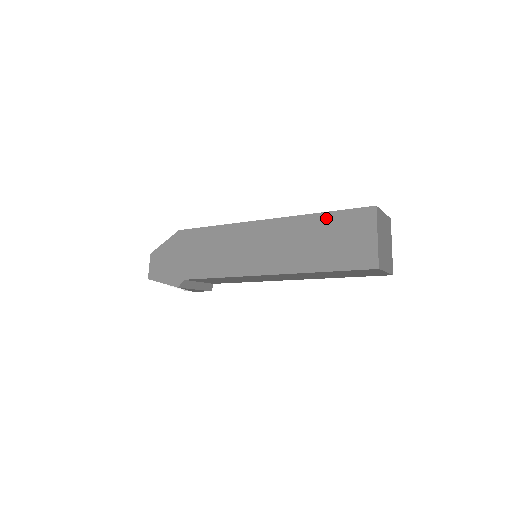
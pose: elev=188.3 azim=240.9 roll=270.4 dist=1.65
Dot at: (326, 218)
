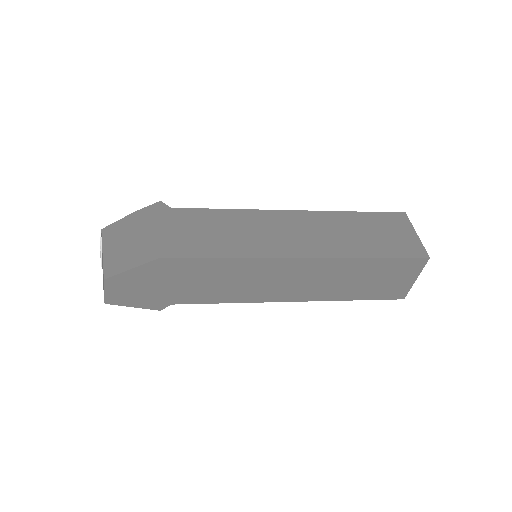
Dot at: (376, 263)
